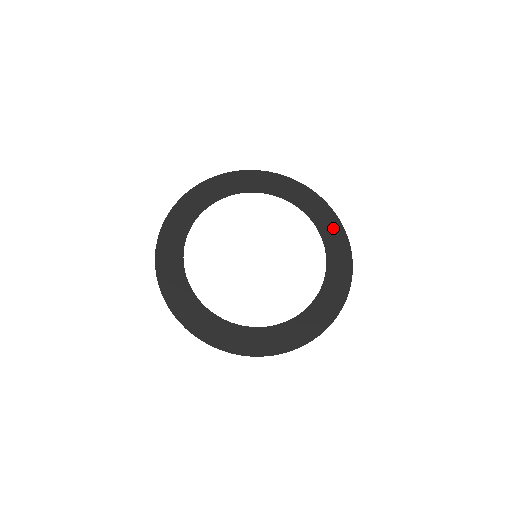
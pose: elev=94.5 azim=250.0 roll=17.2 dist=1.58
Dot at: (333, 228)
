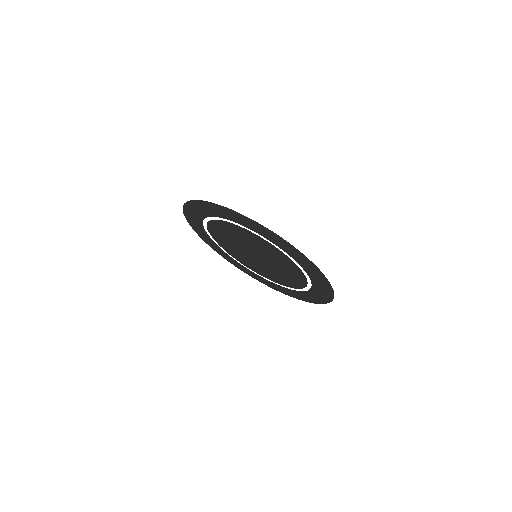
Dot at: (309, 298)
